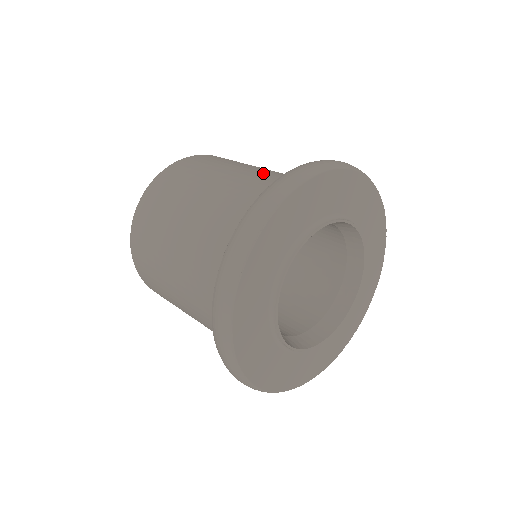
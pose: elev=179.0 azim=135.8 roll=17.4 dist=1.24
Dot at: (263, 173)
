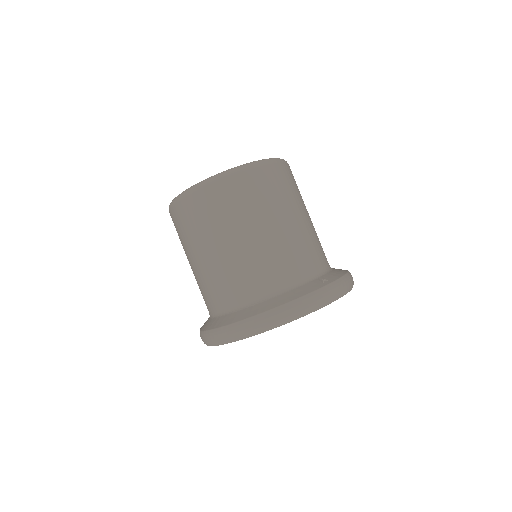
Dot at: (287, 249)
